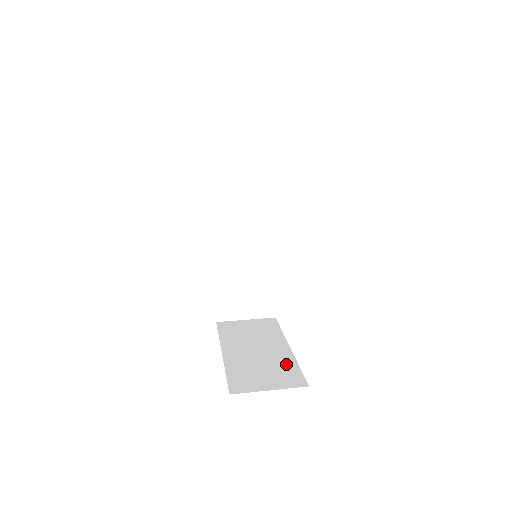
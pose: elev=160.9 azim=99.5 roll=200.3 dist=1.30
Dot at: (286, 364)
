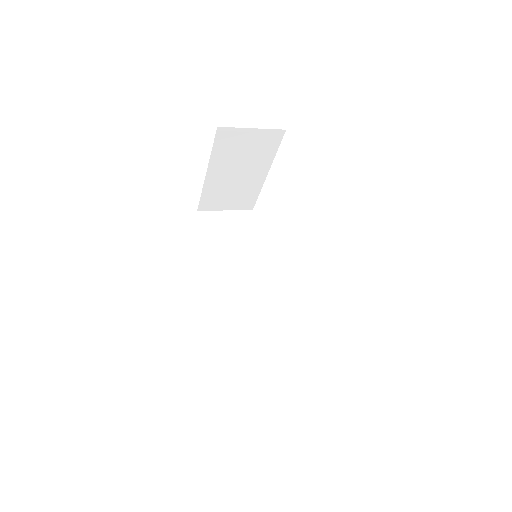
Dot at: occluded
